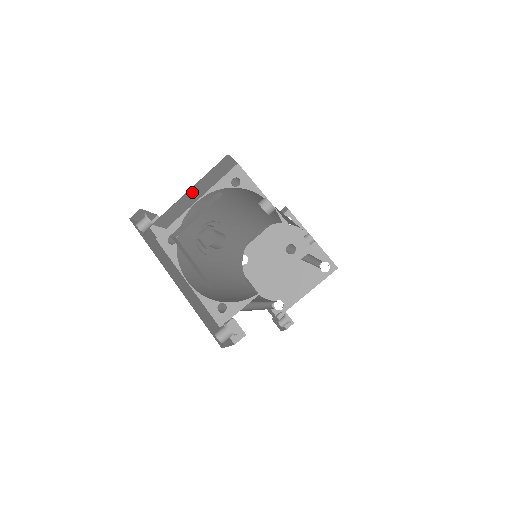
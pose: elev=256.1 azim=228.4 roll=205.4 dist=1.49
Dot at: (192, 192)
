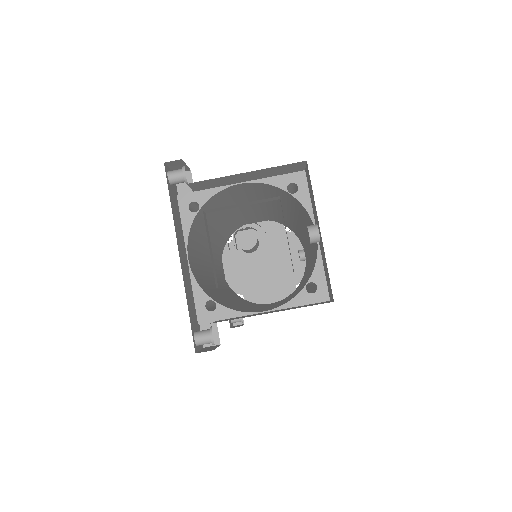
Dot at: (246, 174)
